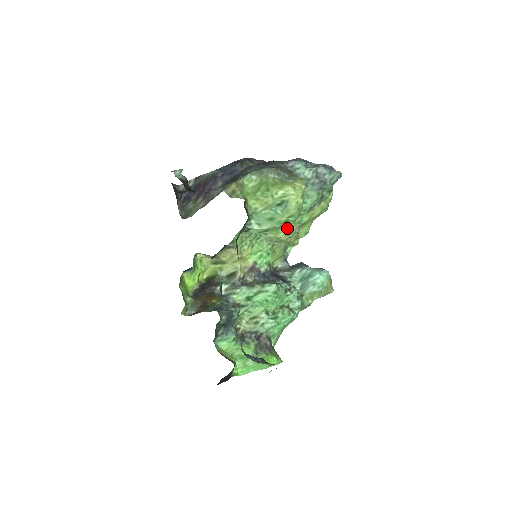
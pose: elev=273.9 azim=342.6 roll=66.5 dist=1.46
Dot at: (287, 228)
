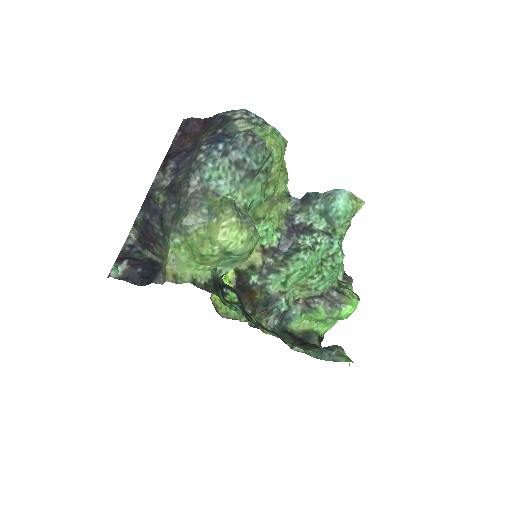
Dot at: (261, 208)
